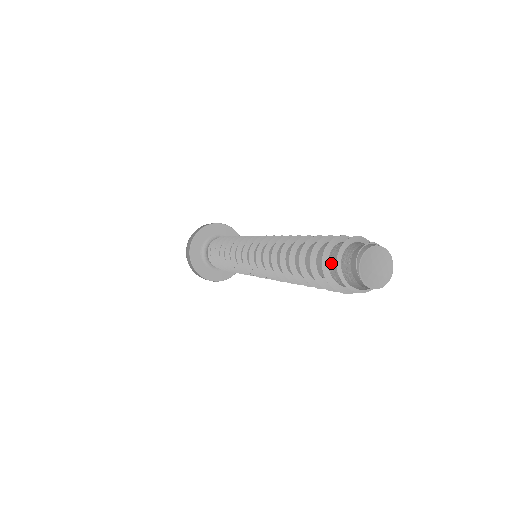
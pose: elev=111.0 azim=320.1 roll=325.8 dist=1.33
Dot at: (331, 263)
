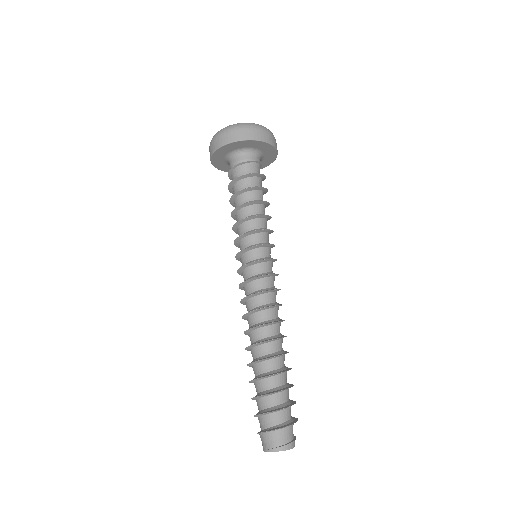
Dot at: (264, 418)
